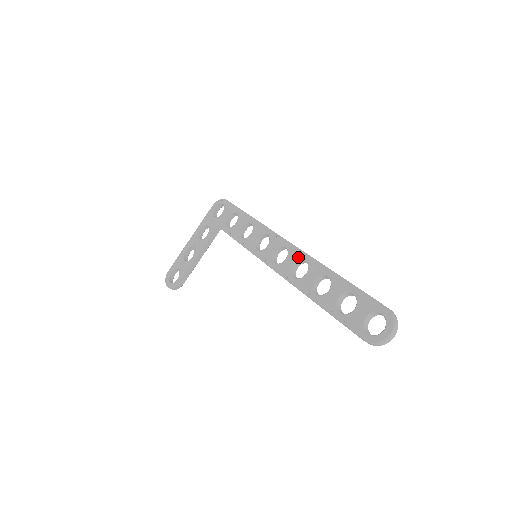
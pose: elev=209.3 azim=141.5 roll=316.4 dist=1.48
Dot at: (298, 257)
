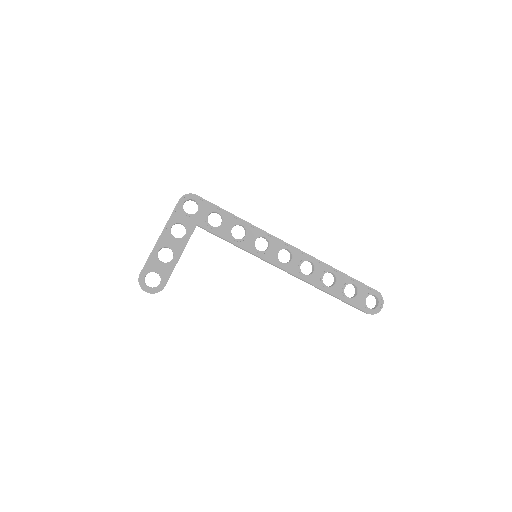
Dot at: (303, 258)
